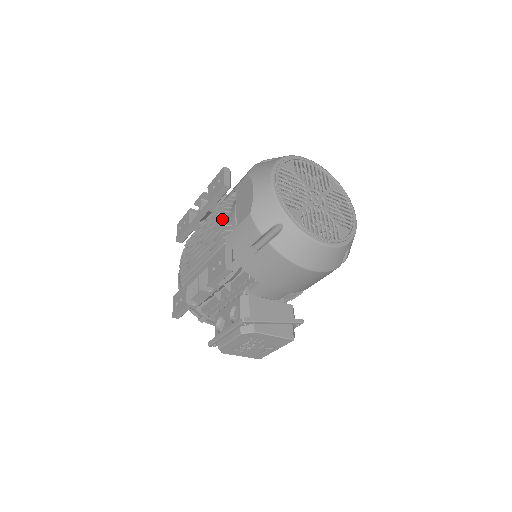
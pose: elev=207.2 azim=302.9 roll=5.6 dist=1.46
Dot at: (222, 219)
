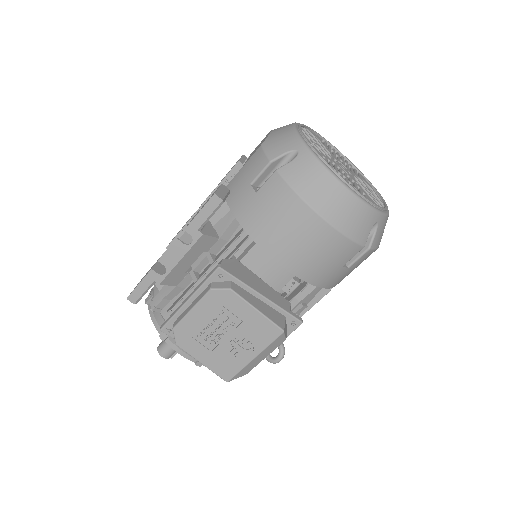
Dot at: occluded
